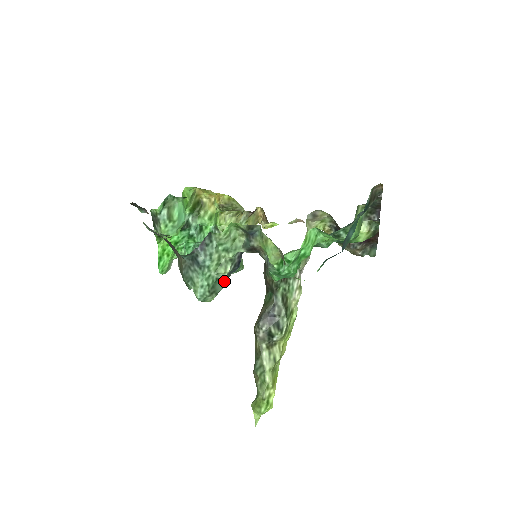
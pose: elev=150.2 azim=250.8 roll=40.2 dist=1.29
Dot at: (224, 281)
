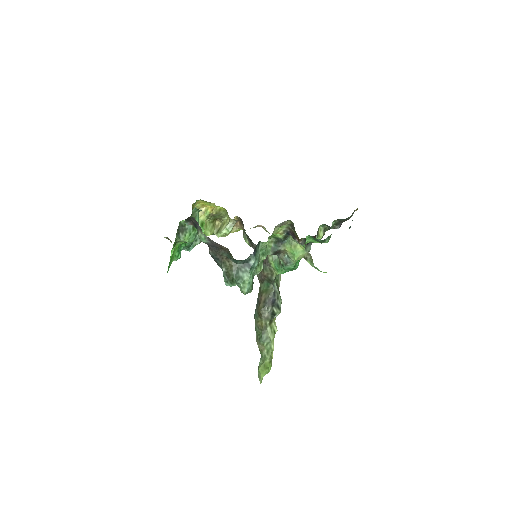
Dot at: occluded
